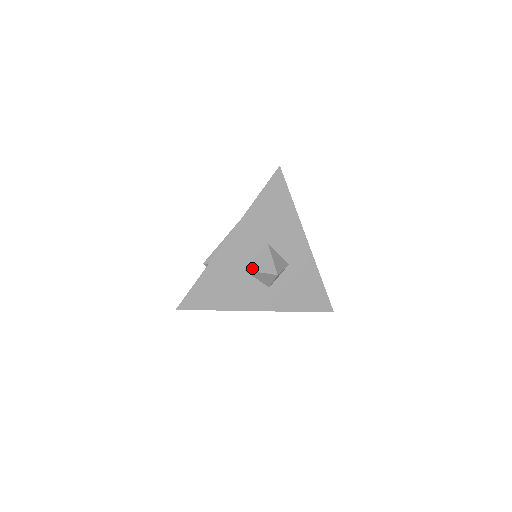
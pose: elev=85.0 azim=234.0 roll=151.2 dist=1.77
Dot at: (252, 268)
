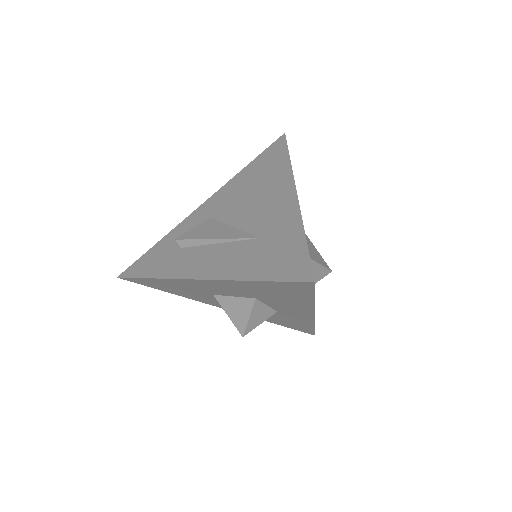
Dot at: (222, 303)
